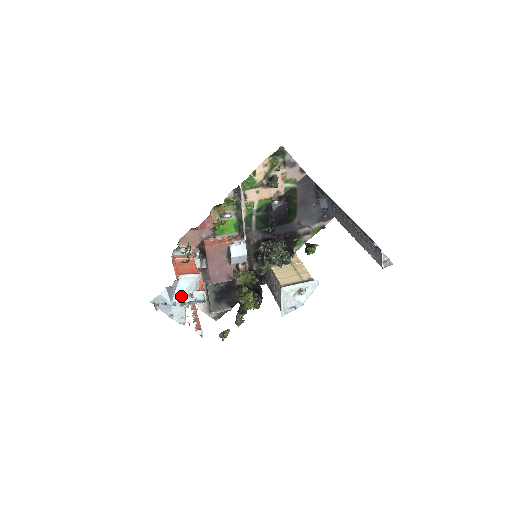
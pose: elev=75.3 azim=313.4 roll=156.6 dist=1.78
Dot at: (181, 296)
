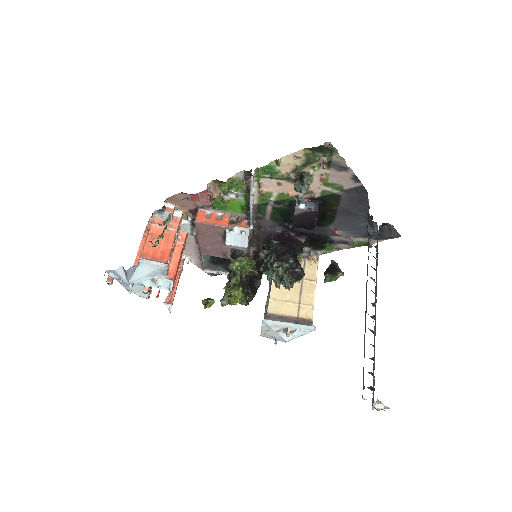
Dot at: (141, 278)
